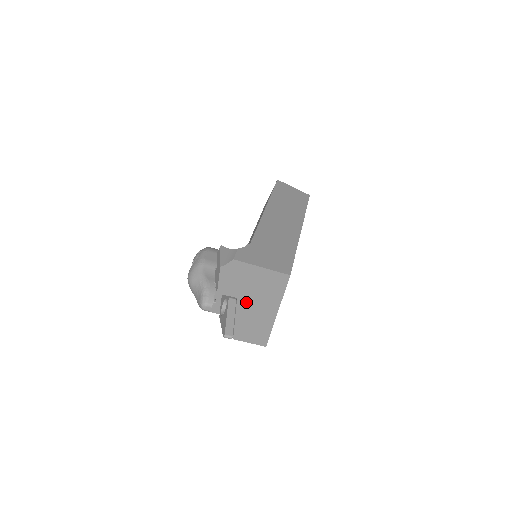
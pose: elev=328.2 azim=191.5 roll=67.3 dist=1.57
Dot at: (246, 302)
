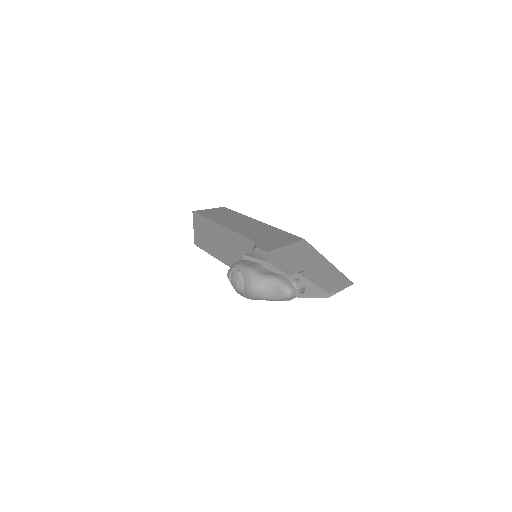
Dot at: (309, 269)
